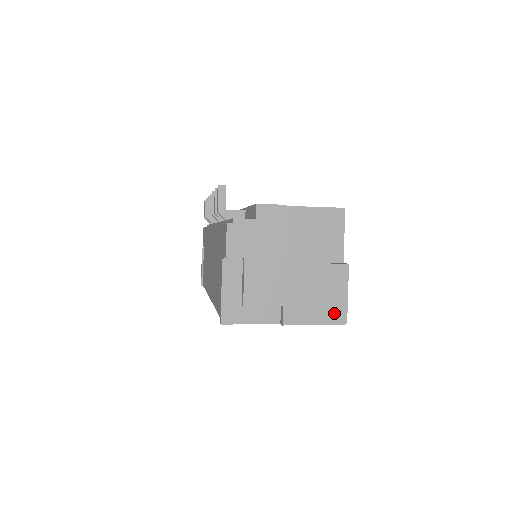
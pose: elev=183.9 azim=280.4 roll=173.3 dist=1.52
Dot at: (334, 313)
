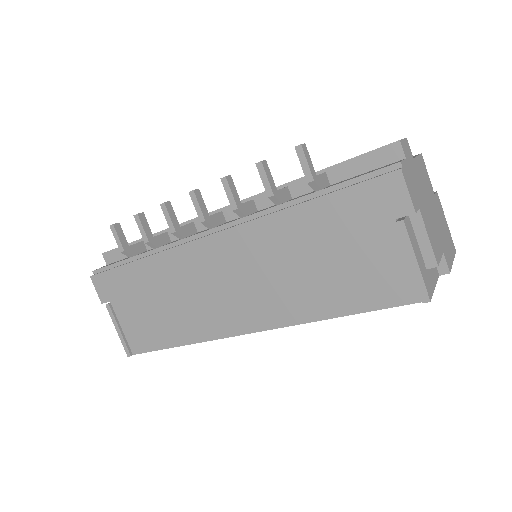
Dot at: (451, 244)
